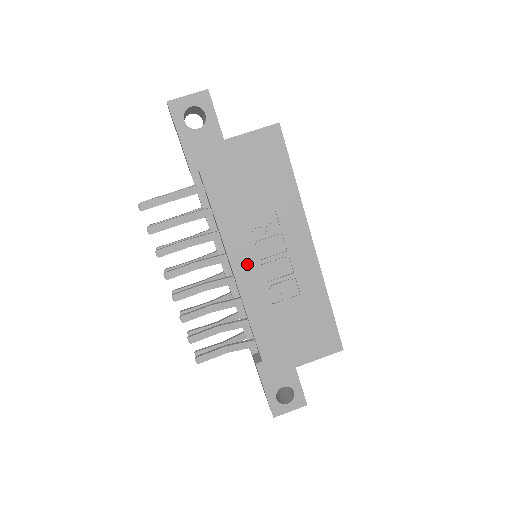
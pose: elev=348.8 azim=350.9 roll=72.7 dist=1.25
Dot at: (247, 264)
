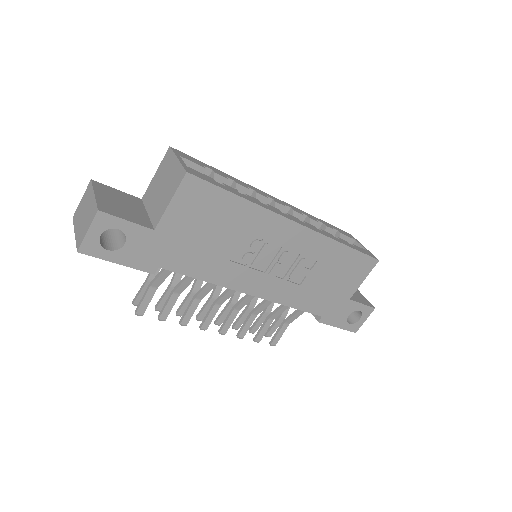
Dot at: (258, 282)
